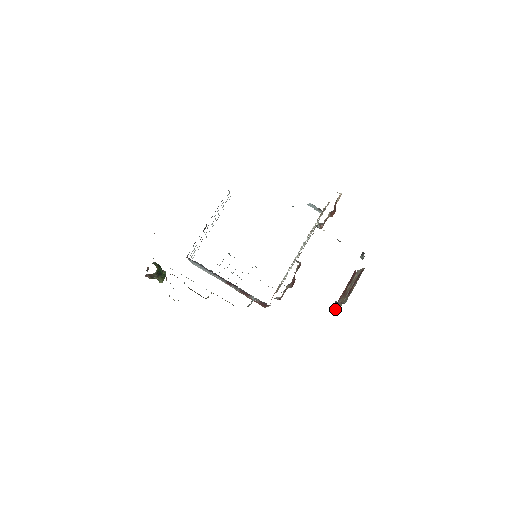
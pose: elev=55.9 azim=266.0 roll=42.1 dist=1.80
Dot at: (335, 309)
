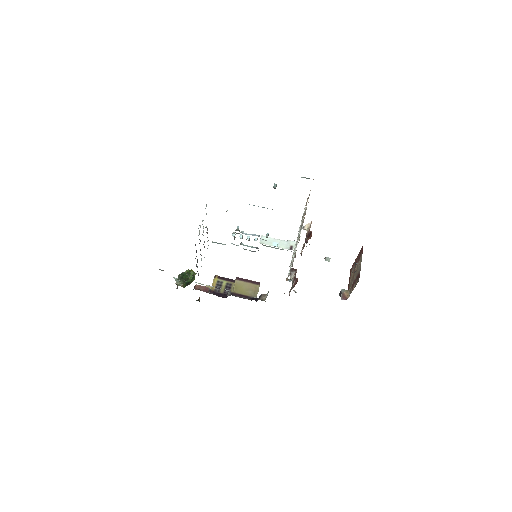
Dot at: occluded
